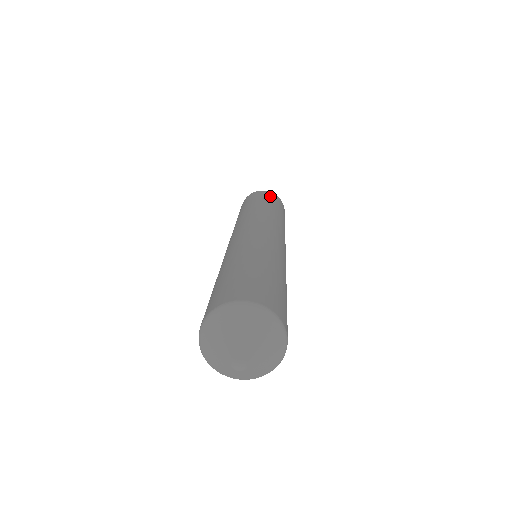
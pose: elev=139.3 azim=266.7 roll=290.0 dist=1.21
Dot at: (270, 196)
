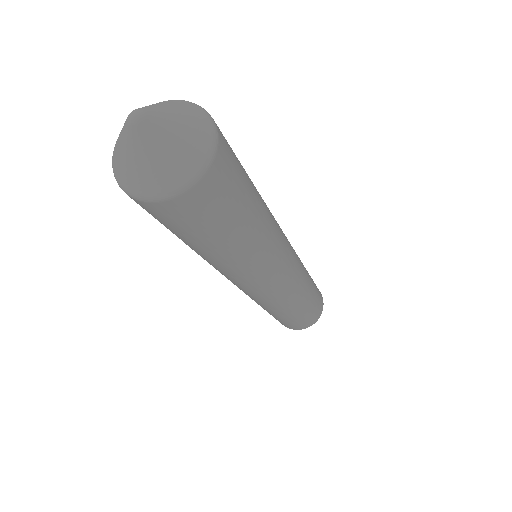
Dot at: occluded
